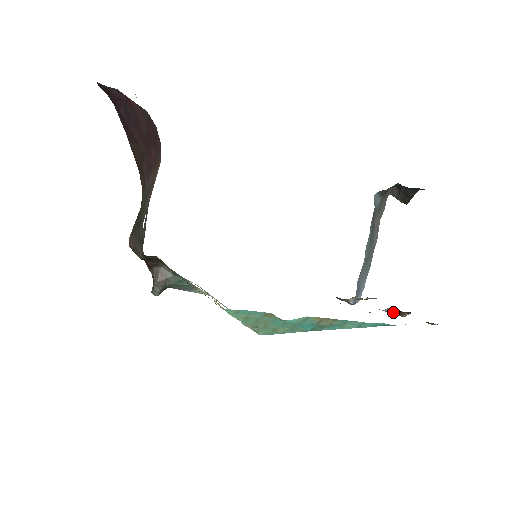
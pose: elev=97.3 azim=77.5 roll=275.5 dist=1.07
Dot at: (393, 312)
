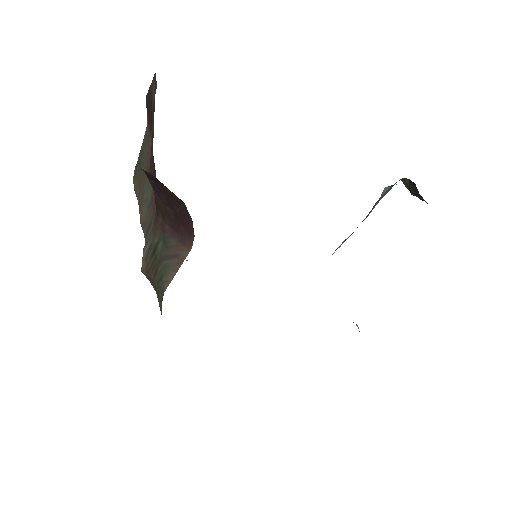
Dot at: occluded
